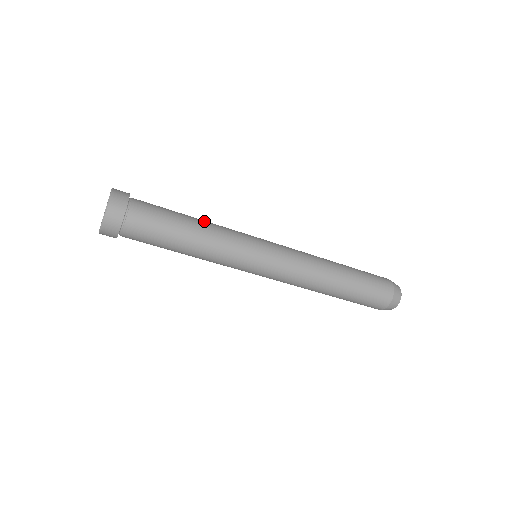
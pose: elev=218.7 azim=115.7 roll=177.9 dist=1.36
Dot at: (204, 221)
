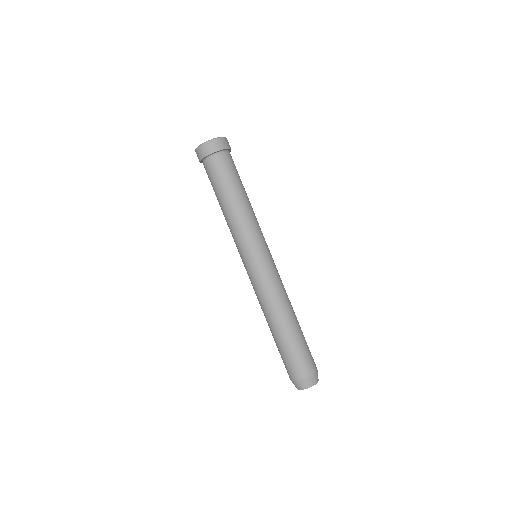
Dot at: occluded
